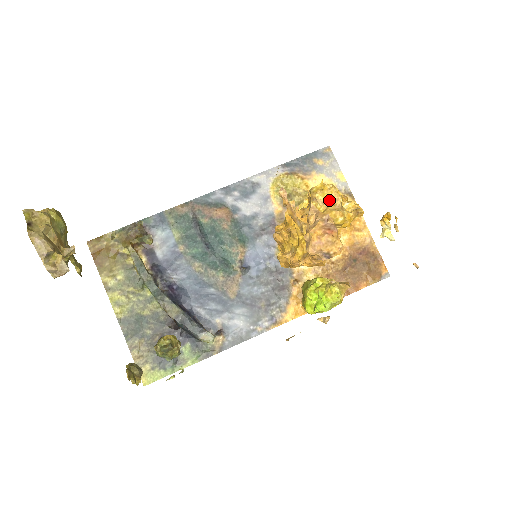
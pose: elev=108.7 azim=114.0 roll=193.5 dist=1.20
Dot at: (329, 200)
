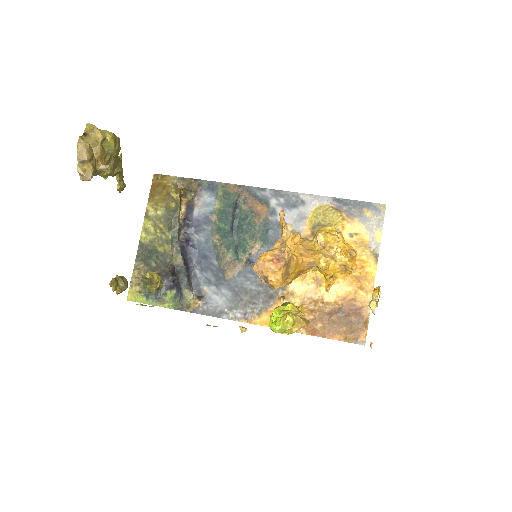
Dot at: (327, 244)
